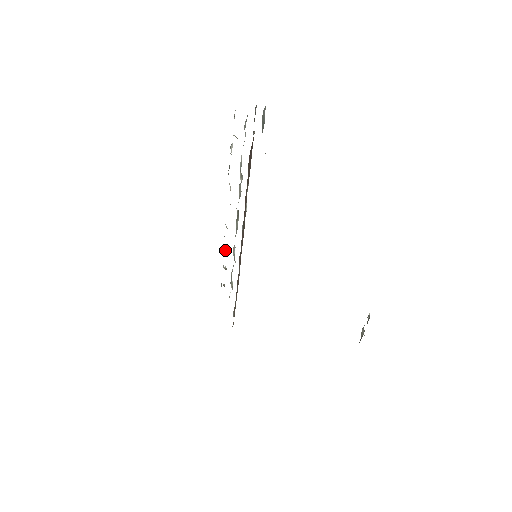
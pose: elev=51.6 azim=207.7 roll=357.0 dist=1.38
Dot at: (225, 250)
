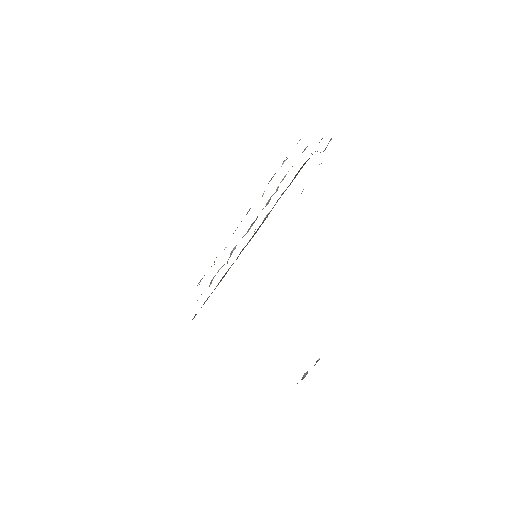
Dot at: (225, 247)
